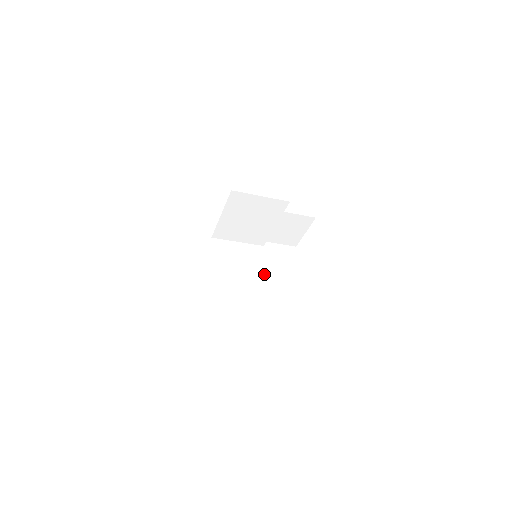
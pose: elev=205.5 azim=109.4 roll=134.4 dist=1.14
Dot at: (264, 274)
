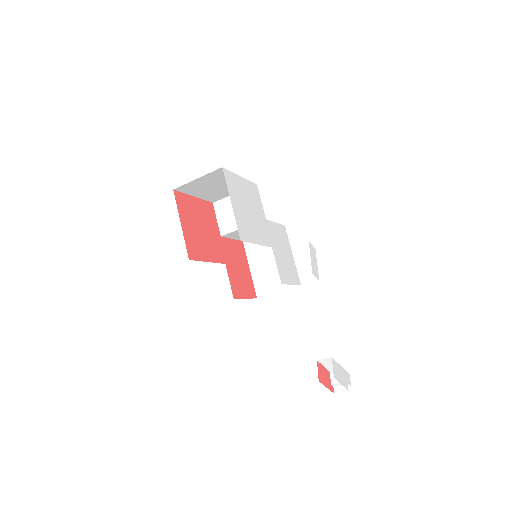
Dot at: occluded
